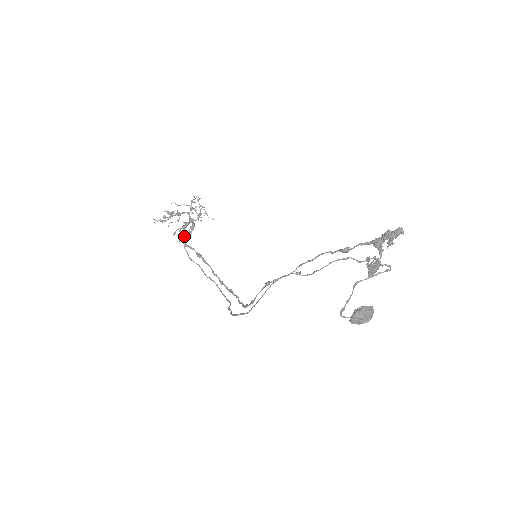
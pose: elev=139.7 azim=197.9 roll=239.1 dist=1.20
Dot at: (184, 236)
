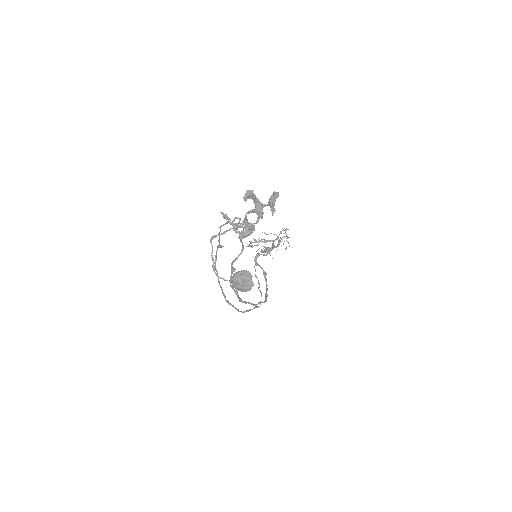
Dot at: (257, 257)
